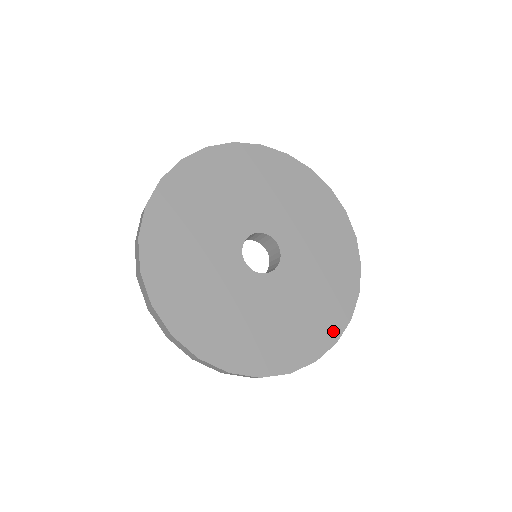
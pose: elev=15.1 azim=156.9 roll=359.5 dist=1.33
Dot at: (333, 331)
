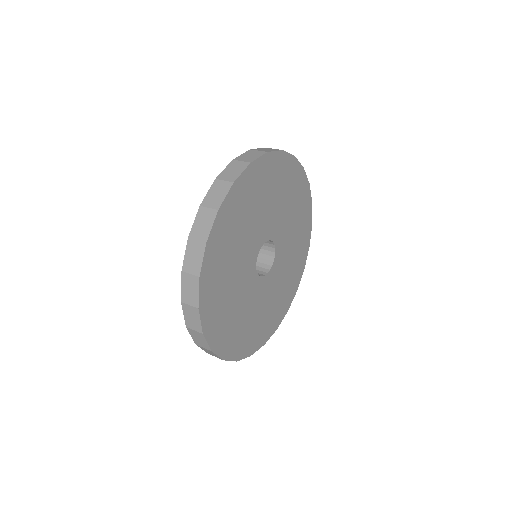
Dot at: (296, 285)
